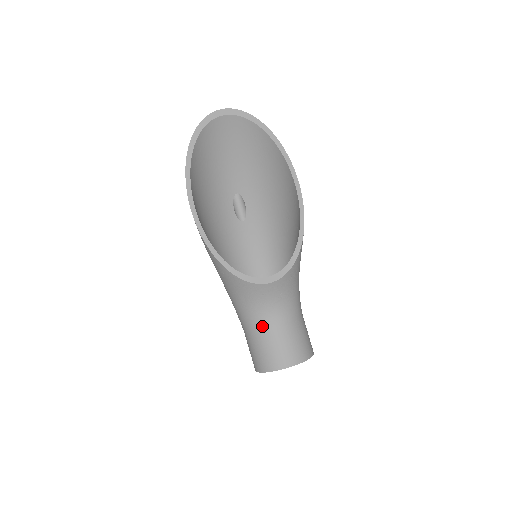
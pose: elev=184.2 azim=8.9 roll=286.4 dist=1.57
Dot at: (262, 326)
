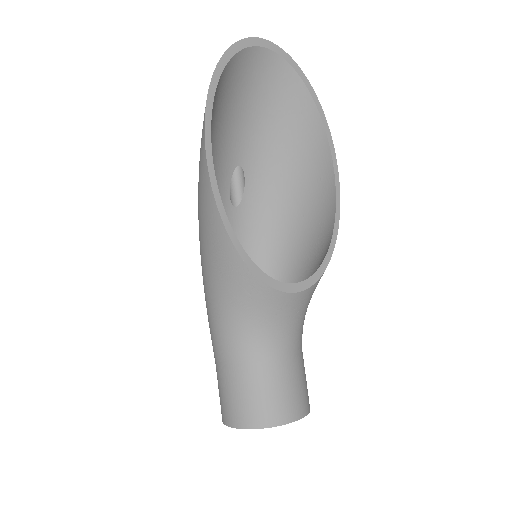
Dot at: (261, 357)
